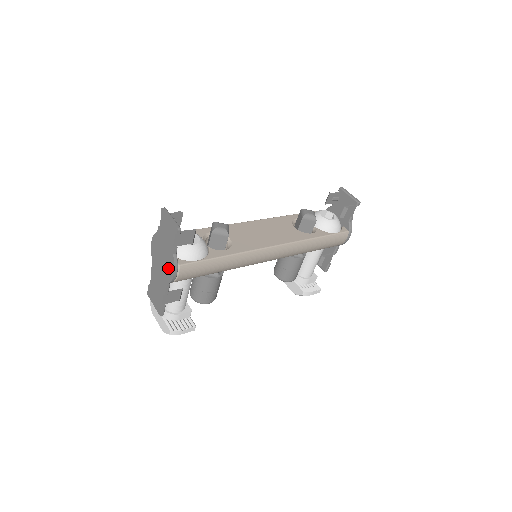
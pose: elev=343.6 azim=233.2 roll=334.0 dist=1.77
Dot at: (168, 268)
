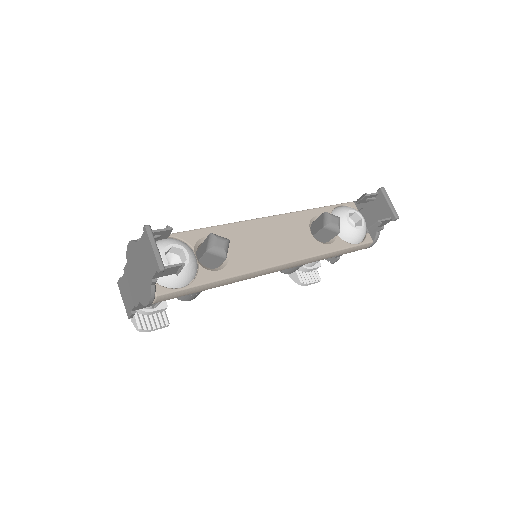
Dot at: (143, 291)
